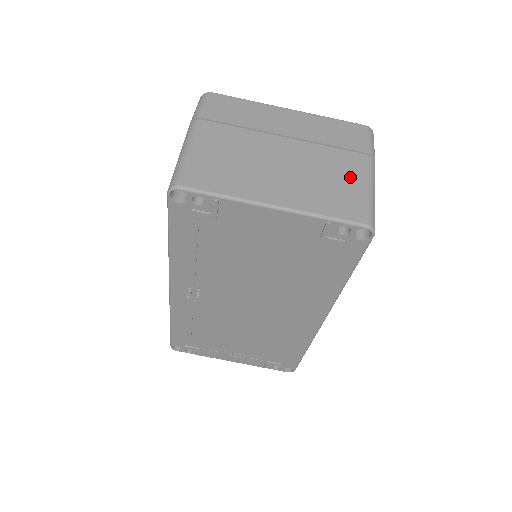
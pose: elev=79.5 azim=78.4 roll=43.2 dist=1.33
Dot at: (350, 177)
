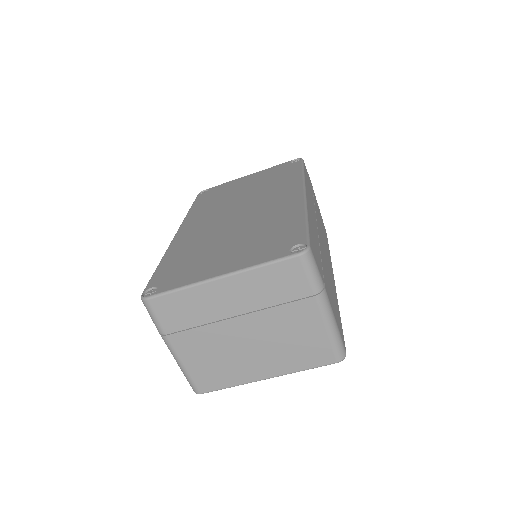
Dot at: (309, 328)
